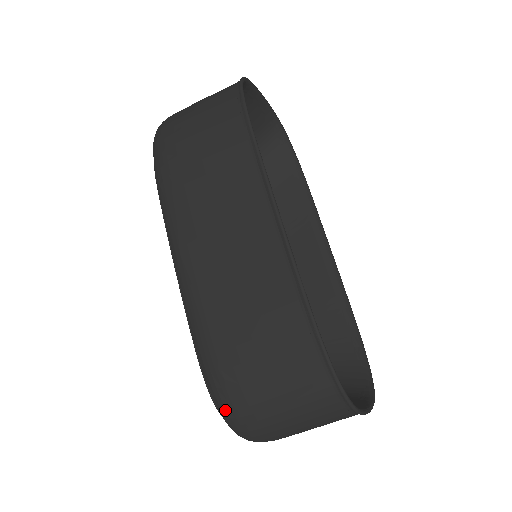
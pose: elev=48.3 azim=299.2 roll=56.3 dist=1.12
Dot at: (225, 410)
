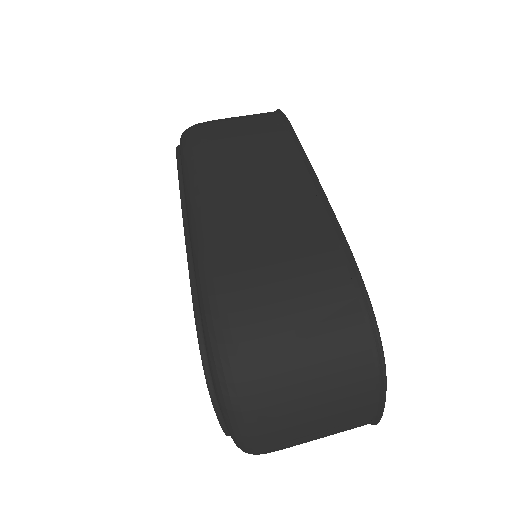
Dot at: (223, 344)
